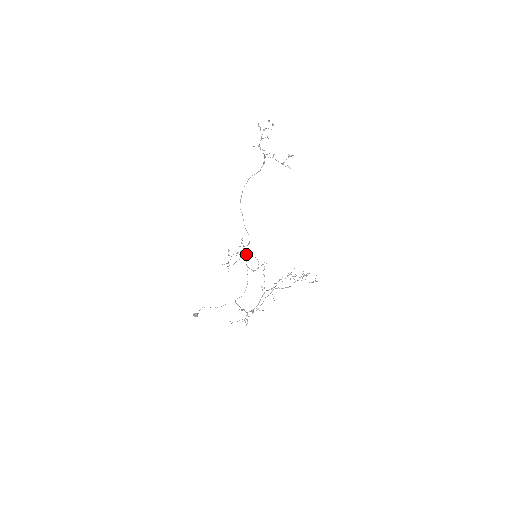
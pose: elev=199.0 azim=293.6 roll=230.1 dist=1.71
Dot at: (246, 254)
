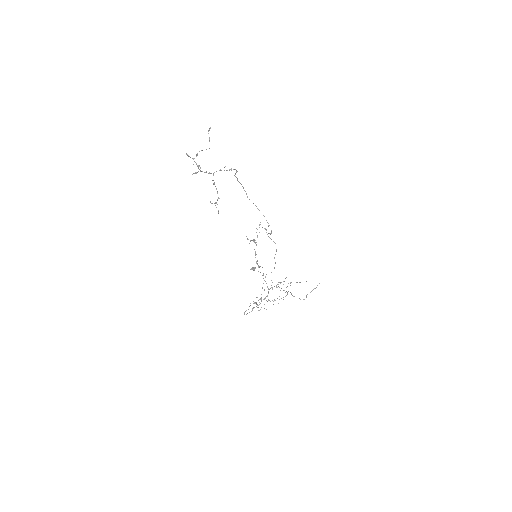
Dot at: (268, 236)
